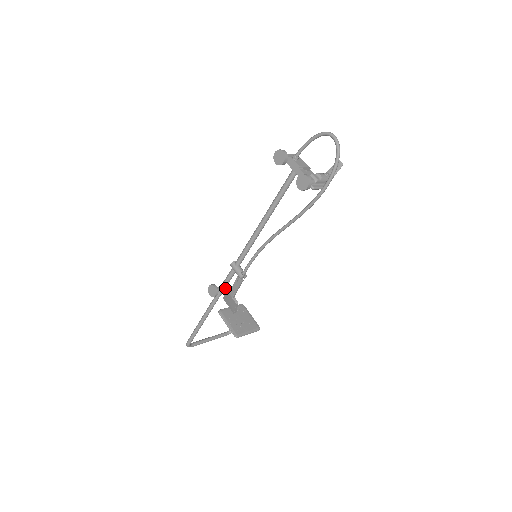
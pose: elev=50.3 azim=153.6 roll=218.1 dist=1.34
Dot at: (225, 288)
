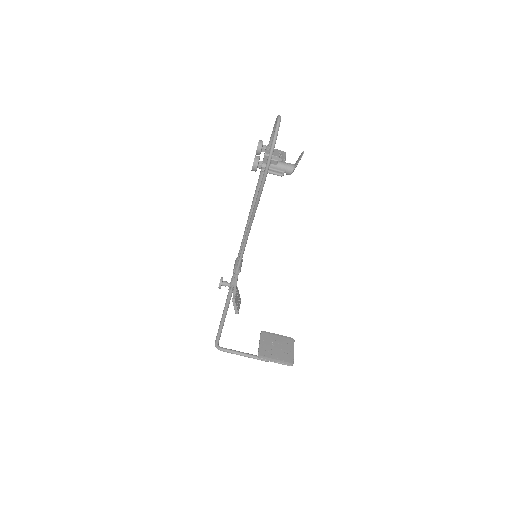
Dot at: (233, 285)
